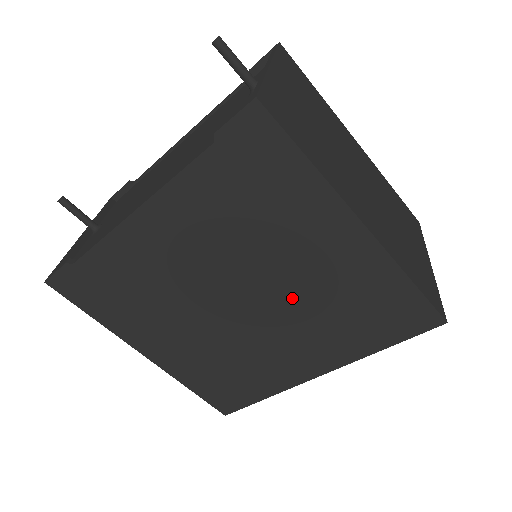
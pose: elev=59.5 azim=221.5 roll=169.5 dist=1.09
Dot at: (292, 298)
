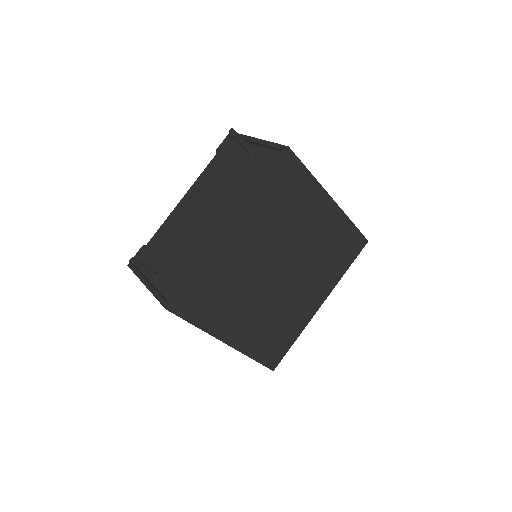
Dot at: (306, 256)
